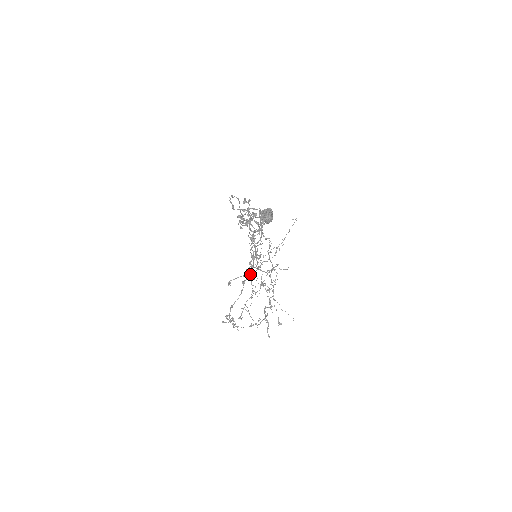
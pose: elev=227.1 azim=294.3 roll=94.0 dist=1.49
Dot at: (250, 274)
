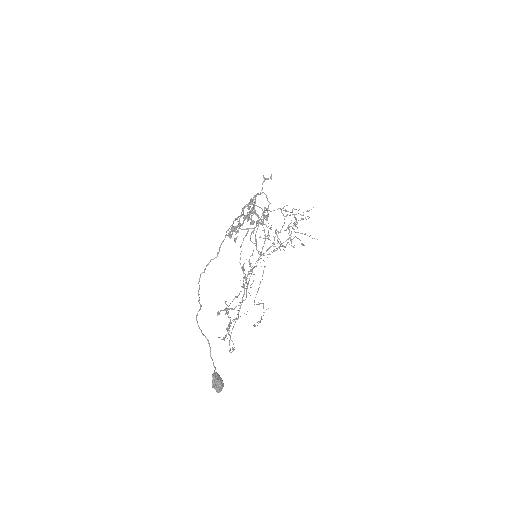
Dot at: occluded
